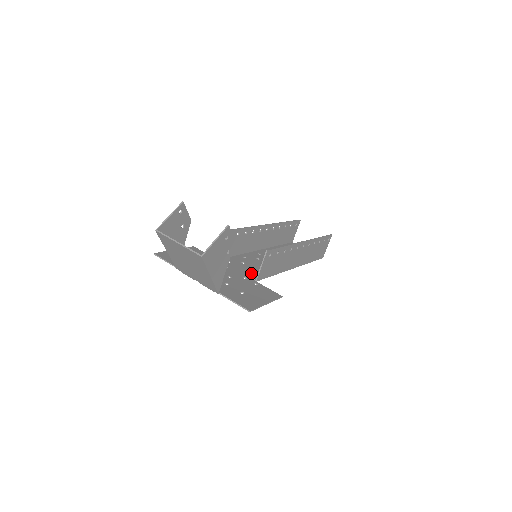
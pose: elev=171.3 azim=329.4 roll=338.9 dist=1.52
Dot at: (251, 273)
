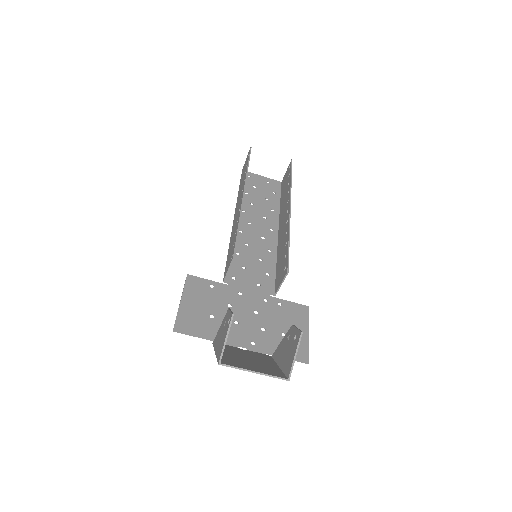
Dot at: (263, 284)
